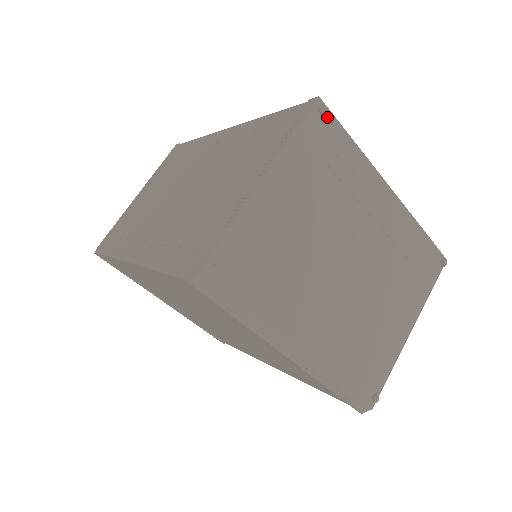
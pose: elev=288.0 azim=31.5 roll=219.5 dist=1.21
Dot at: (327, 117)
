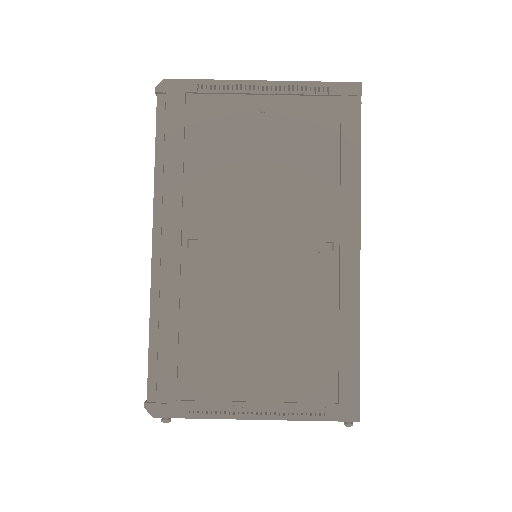
Dot at: occluded
